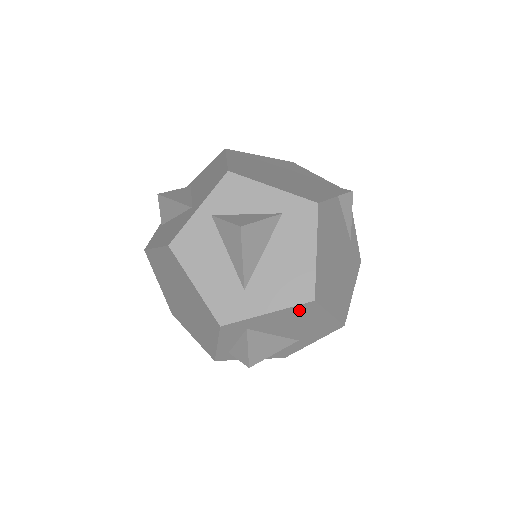
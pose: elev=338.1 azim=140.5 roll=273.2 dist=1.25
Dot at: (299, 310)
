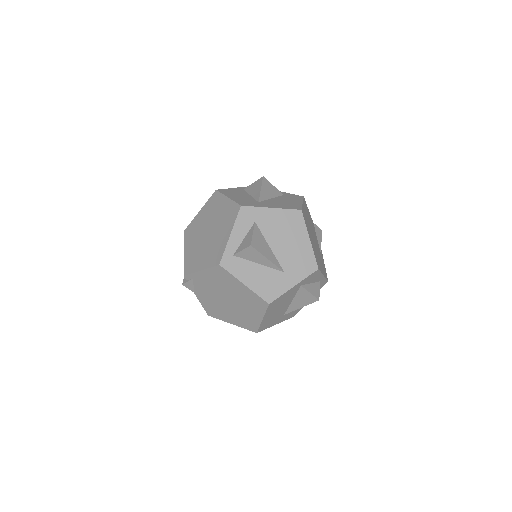
Dot at: (291, 217)
